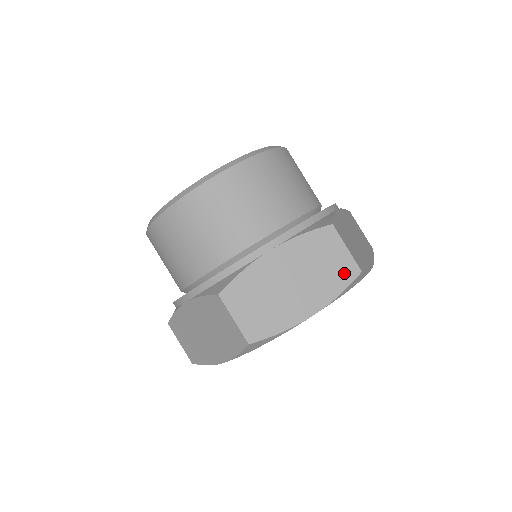
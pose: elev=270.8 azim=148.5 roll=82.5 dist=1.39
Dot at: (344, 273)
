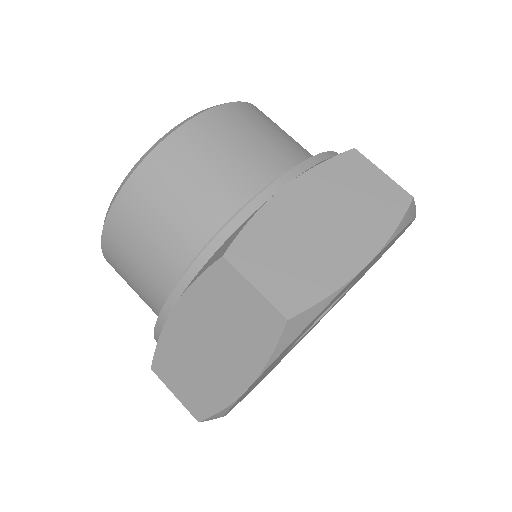
Dot at: (264, 326)
